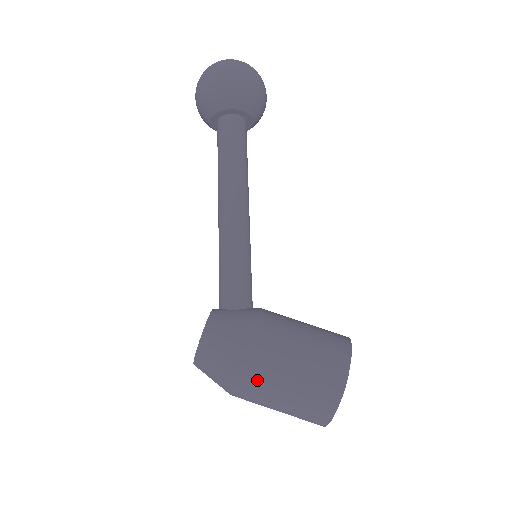
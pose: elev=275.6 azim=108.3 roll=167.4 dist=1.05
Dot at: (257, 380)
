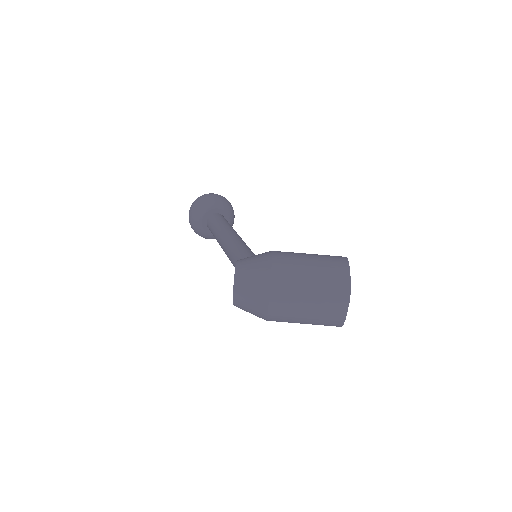
Dot at: (286, 268)
